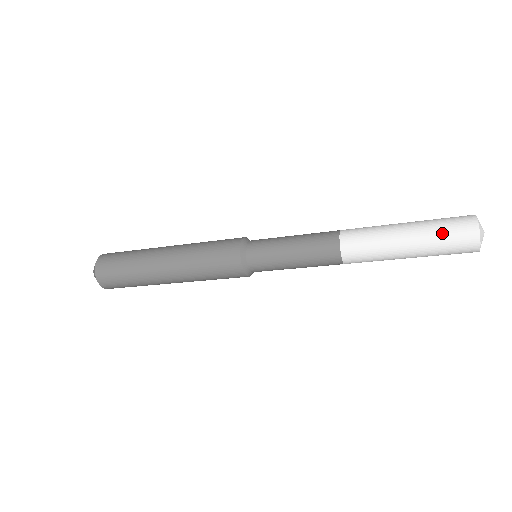
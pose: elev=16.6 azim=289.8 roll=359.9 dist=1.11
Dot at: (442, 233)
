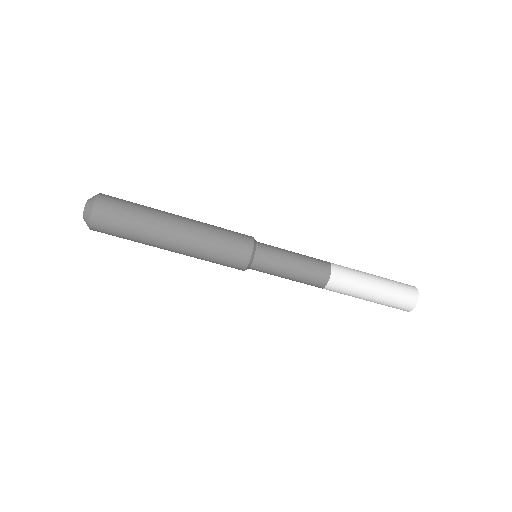
Dot at: occluded
